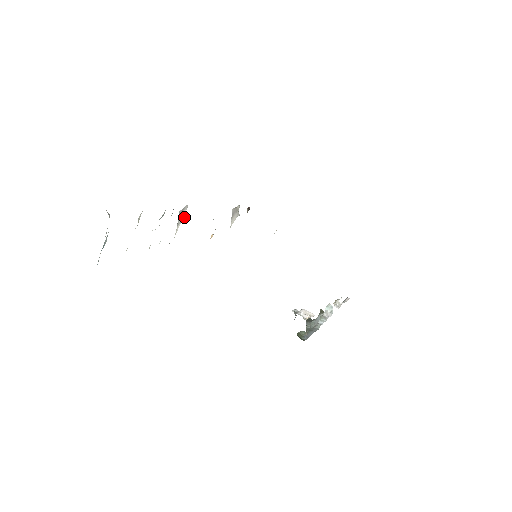
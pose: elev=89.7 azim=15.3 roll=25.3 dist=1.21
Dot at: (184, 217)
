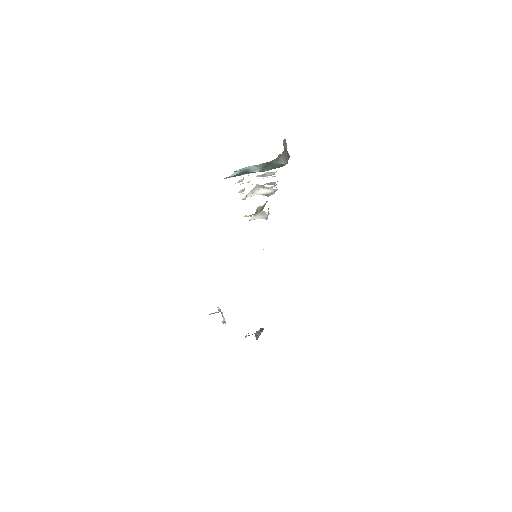
Dot at: (270, 195)
